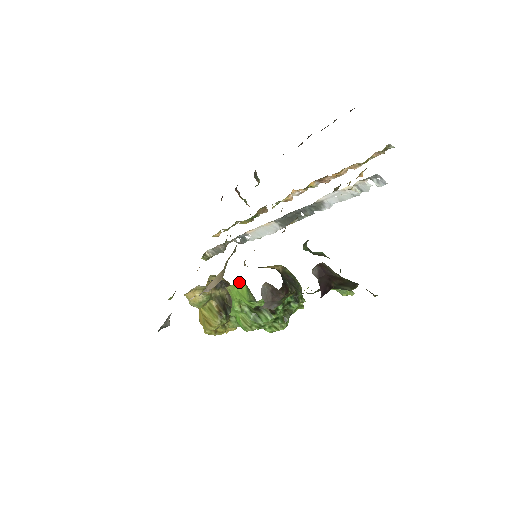
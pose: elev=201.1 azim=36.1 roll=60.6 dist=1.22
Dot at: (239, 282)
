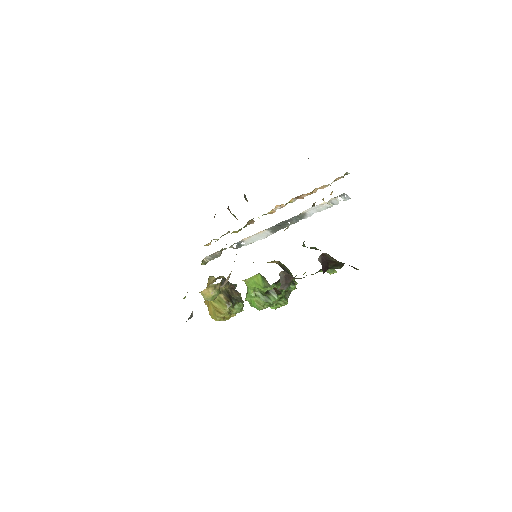
Dot at: (256, 275)
